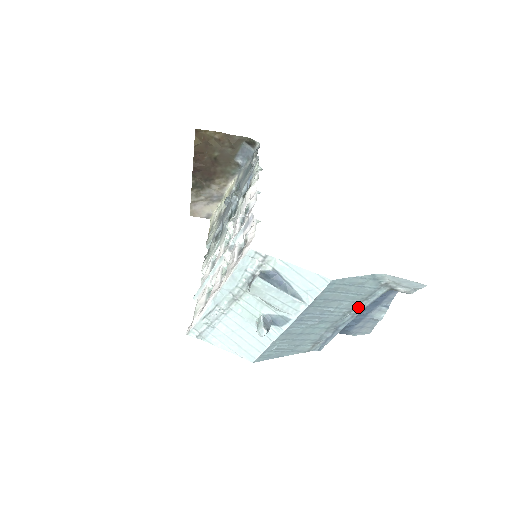
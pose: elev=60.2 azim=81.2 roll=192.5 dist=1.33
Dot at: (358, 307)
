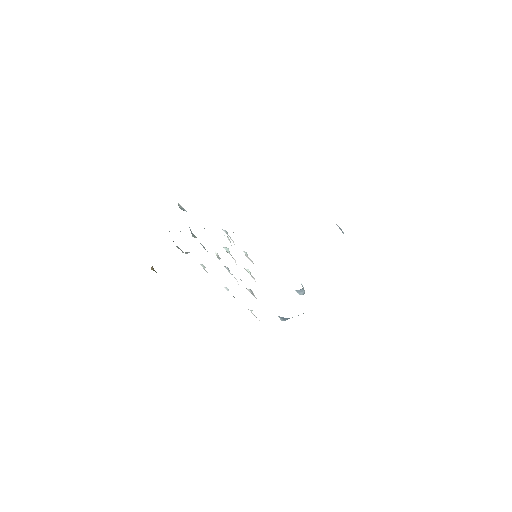
Dot at: occluded
